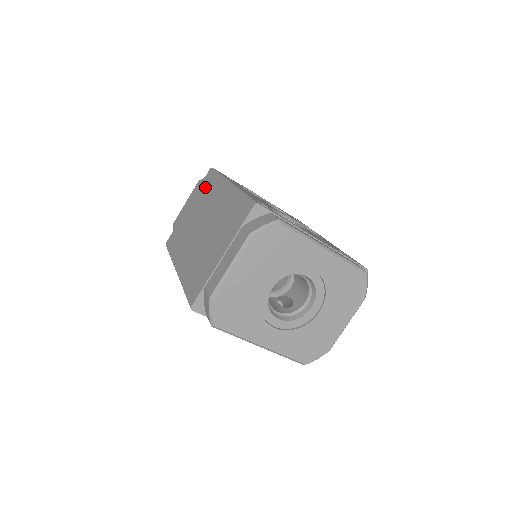
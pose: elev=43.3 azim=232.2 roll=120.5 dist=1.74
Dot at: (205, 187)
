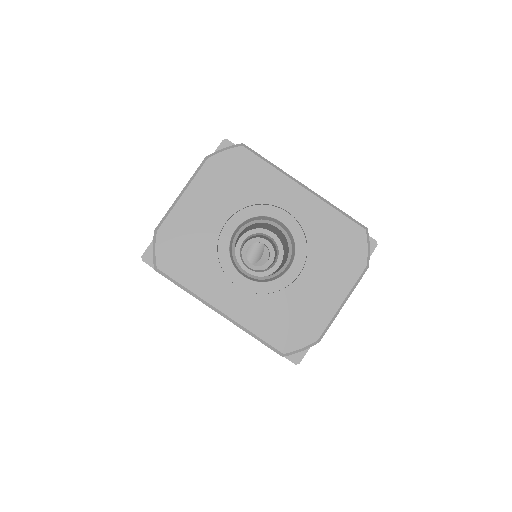
Dot at: occluded
